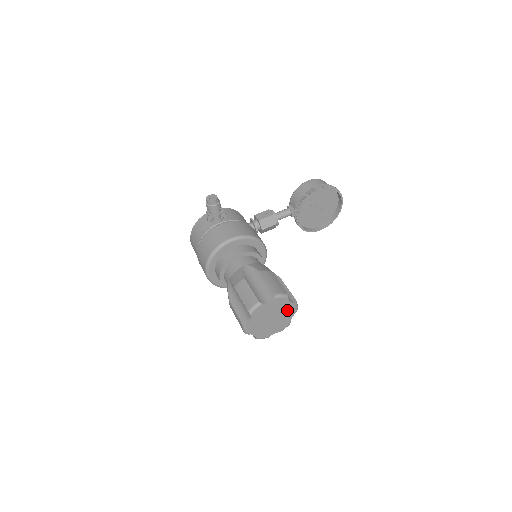
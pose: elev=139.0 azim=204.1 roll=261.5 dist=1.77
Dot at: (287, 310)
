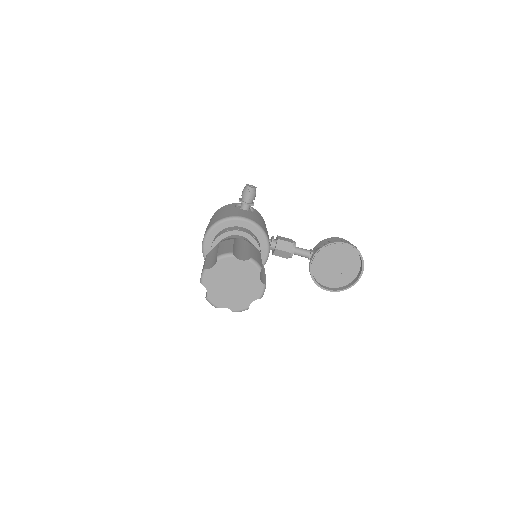
Dot at: (252, 287)
